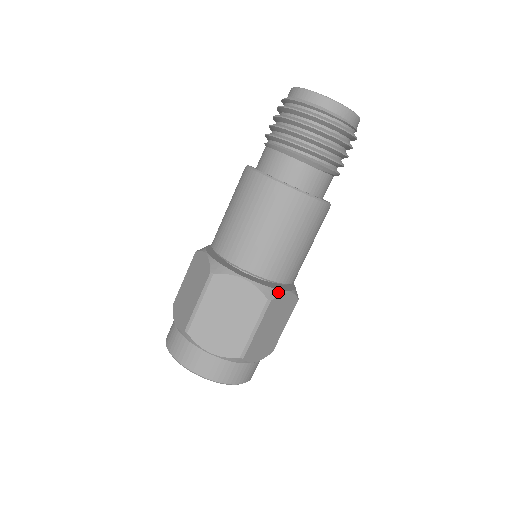
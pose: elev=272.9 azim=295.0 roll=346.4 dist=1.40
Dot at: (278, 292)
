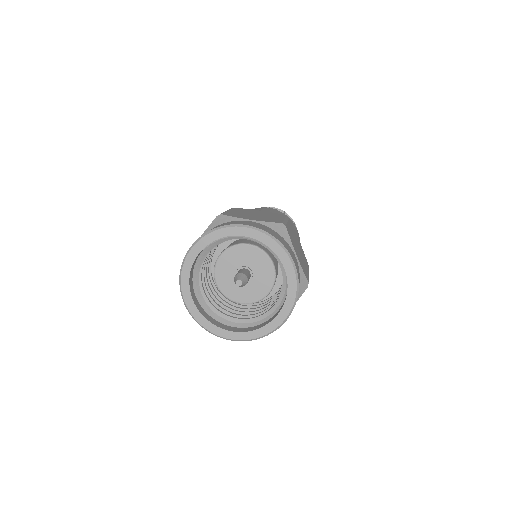
Dot at: occluded
